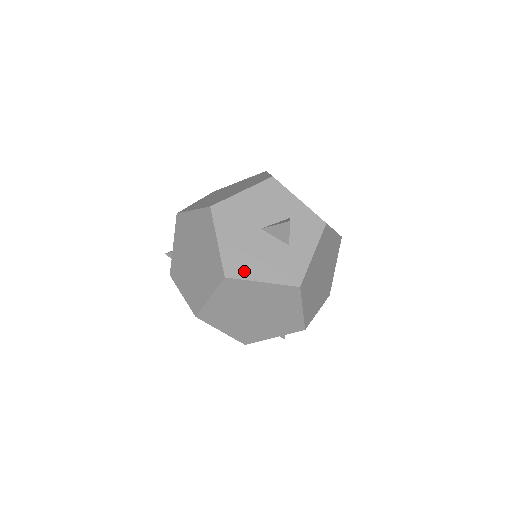
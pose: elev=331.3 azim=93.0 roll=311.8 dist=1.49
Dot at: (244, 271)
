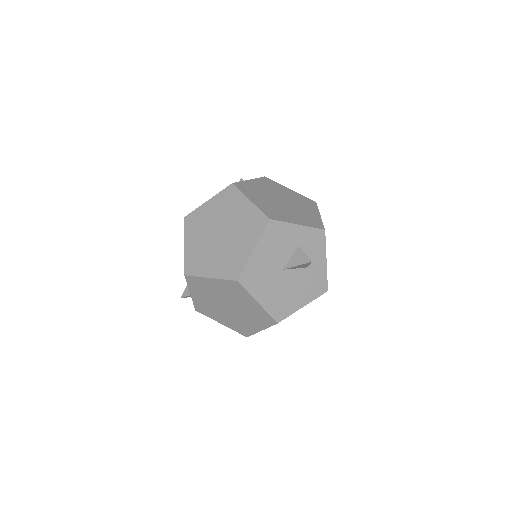
Dot at: (288, 309)
